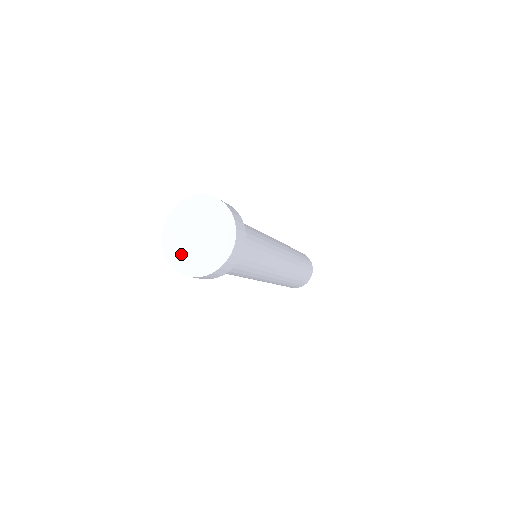
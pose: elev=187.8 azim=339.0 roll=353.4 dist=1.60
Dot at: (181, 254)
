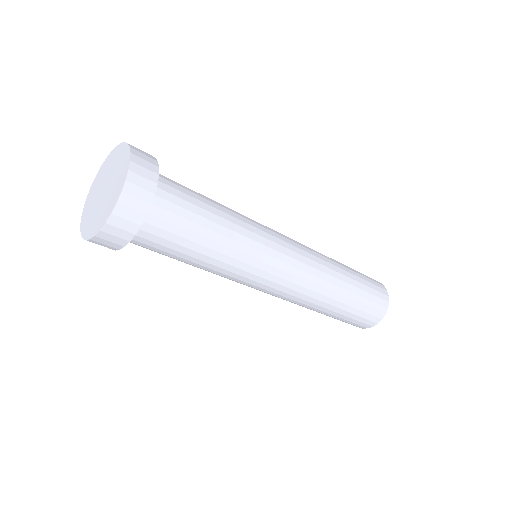
Dot at: (90, 203)
